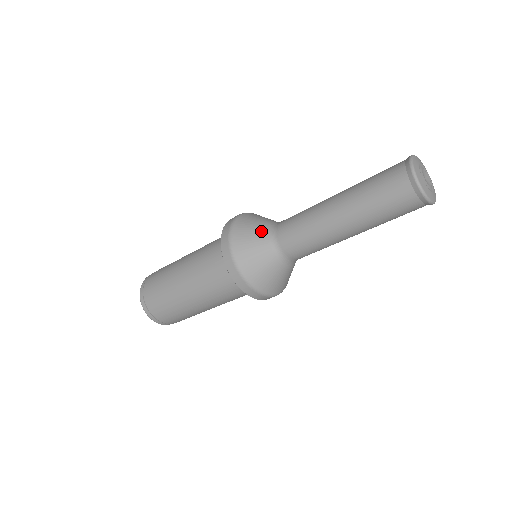
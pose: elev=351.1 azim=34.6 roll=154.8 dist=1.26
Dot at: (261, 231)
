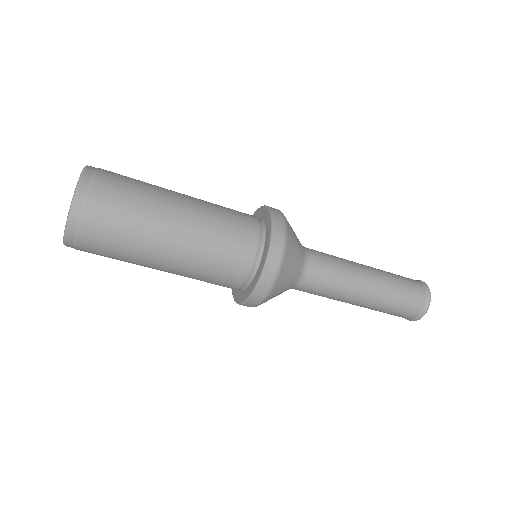
Dot at: (301, 249)
